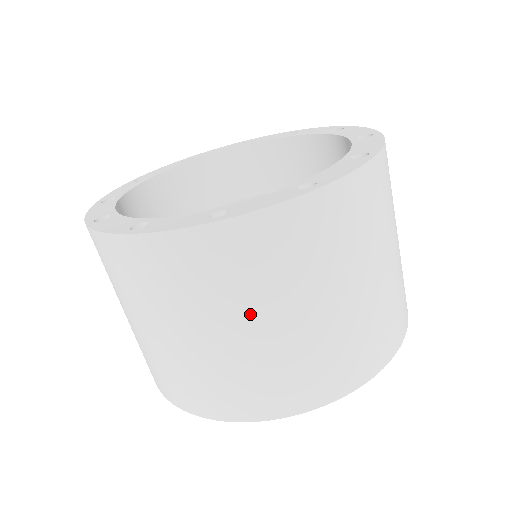
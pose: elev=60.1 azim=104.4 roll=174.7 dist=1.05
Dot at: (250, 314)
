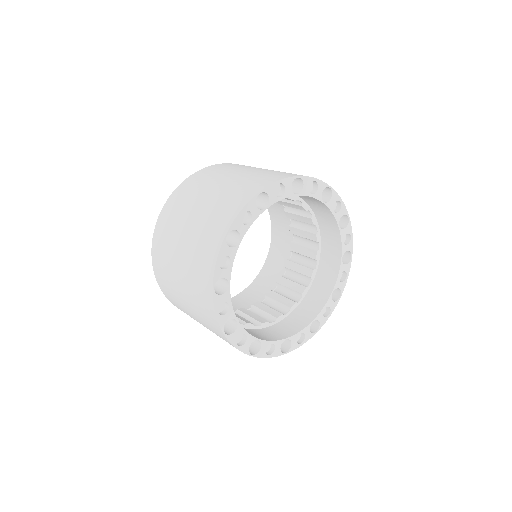
Dot at: (186, 217)
